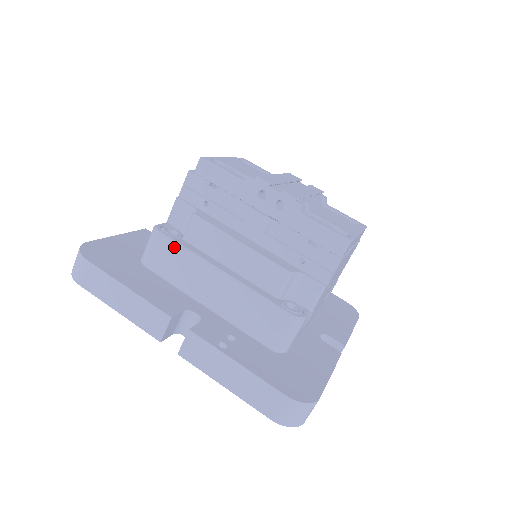
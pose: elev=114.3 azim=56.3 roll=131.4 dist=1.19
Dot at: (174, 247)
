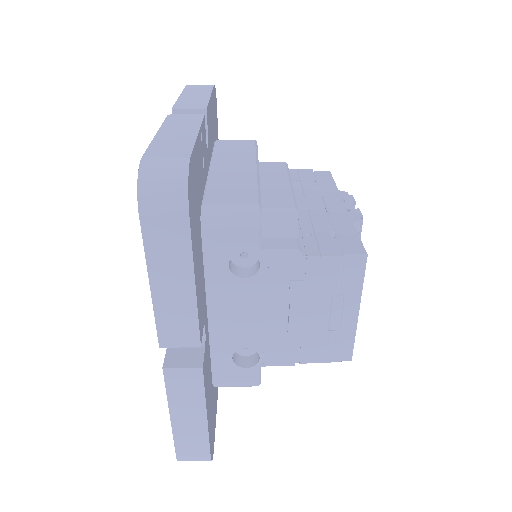
Dot at: (252, 147)
